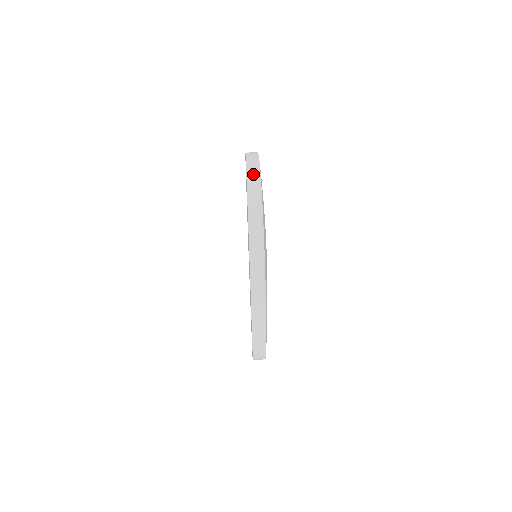
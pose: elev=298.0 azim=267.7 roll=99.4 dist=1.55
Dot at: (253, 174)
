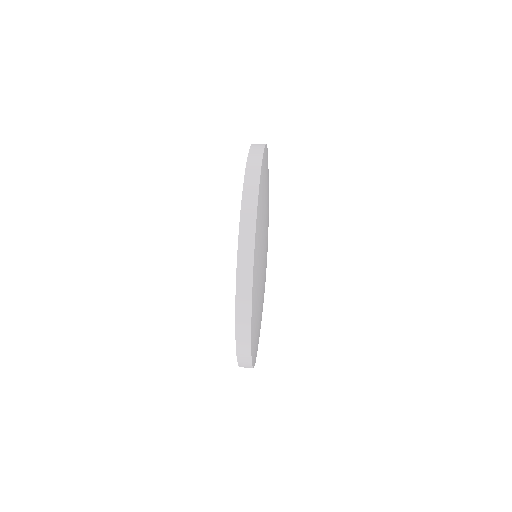
Dot at: occluded
